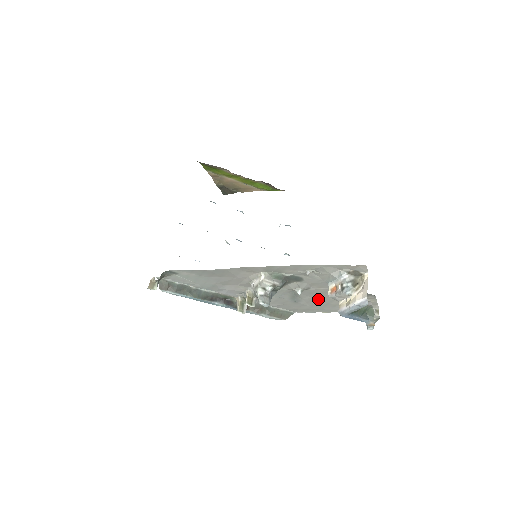
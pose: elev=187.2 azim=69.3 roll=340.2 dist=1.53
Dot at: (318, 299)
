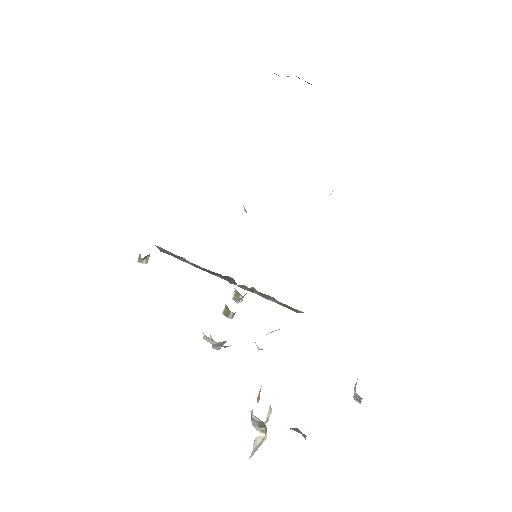
Dot at: occluded
